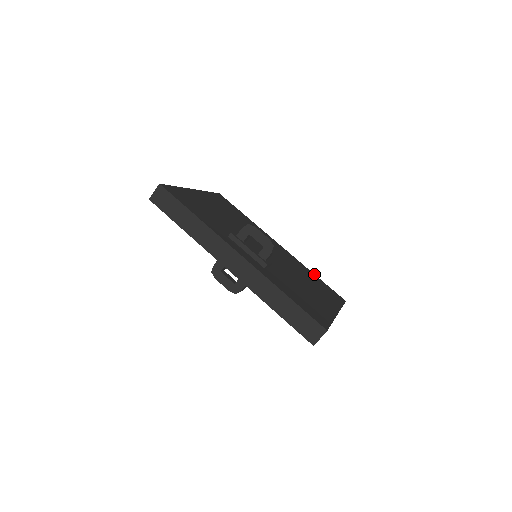
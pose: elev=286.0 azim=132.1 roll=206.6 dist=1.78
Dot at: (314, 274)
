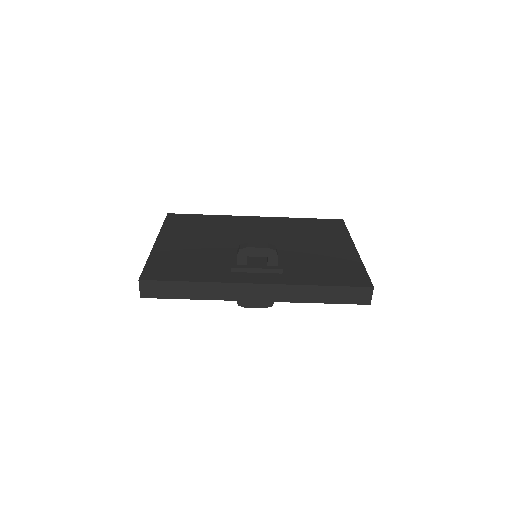
Dot at: (302, 218)
